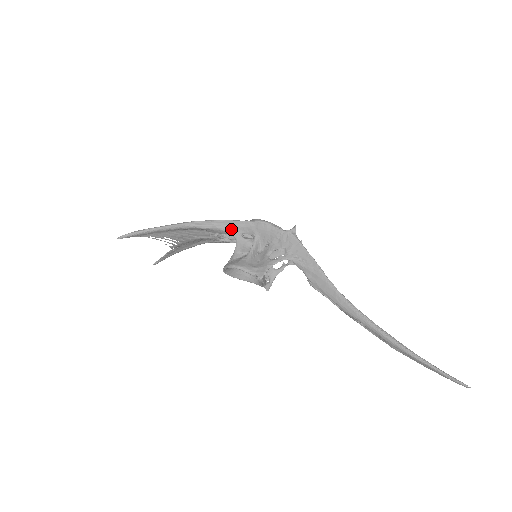
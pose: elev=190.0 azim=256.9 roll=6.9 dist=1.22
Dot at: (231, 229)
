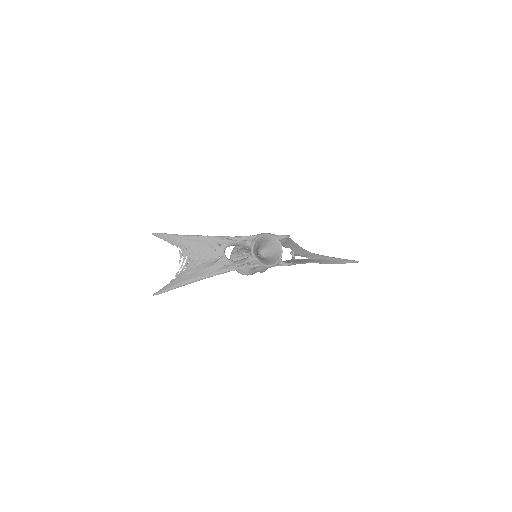
Dot at: occluded
